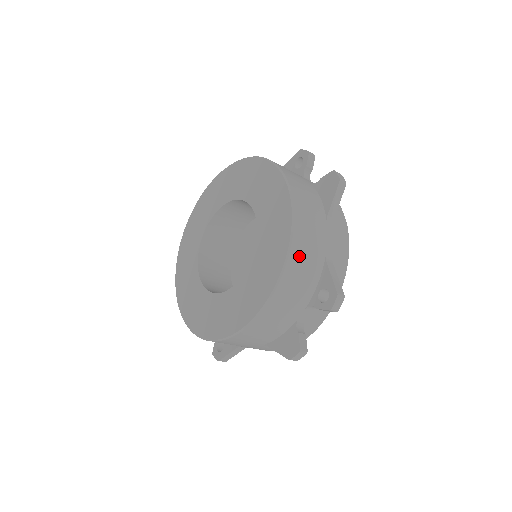
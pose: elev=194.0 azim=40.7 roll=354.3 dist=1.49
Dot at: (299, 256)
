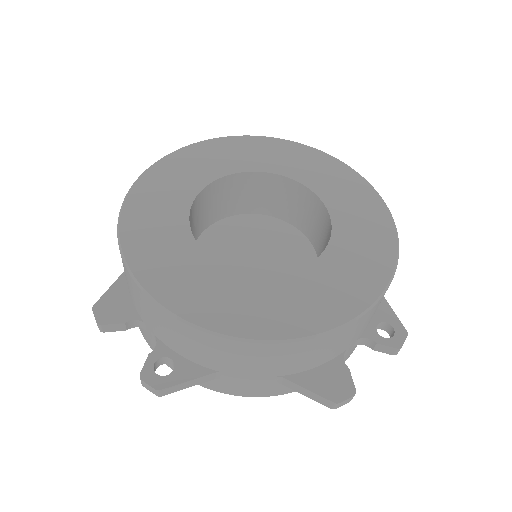
Dot at: occluded
